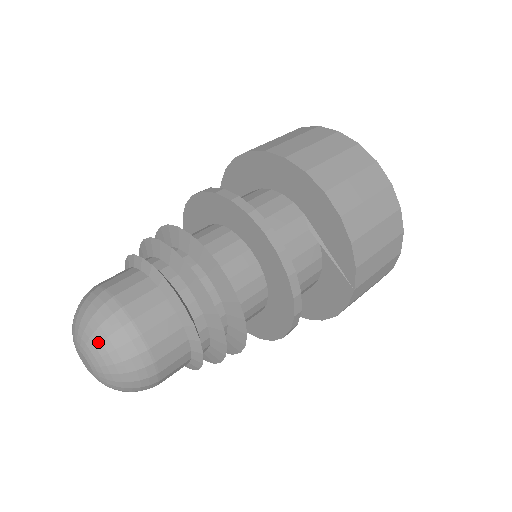
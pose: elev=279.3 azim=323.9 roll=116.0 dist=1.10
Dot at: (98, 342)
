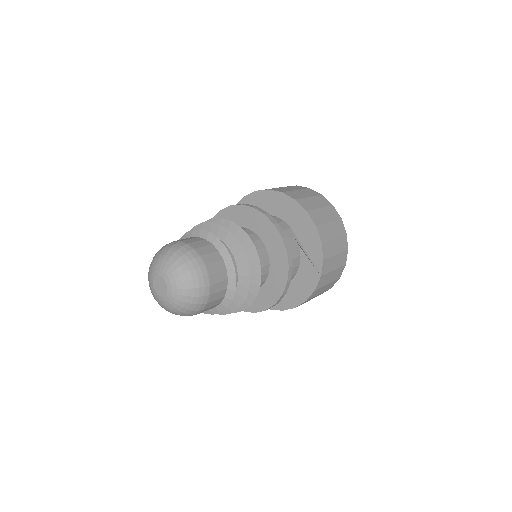
Dot at: (178, 266)
